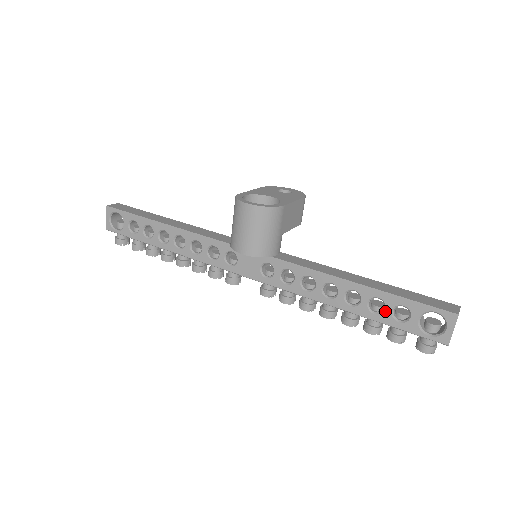
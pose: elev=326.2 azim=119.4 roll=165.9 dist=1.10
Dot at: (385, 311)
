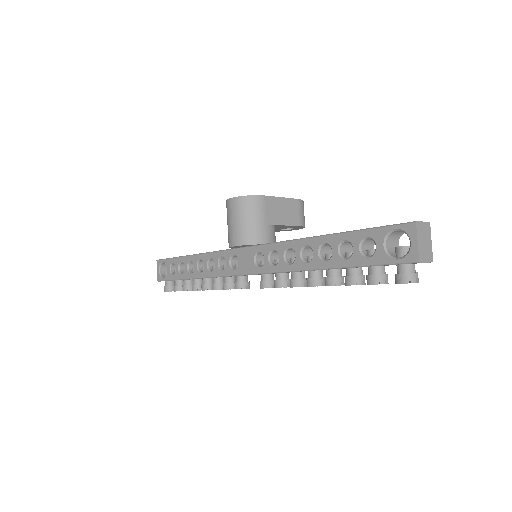
Dot at: (354, 251)
